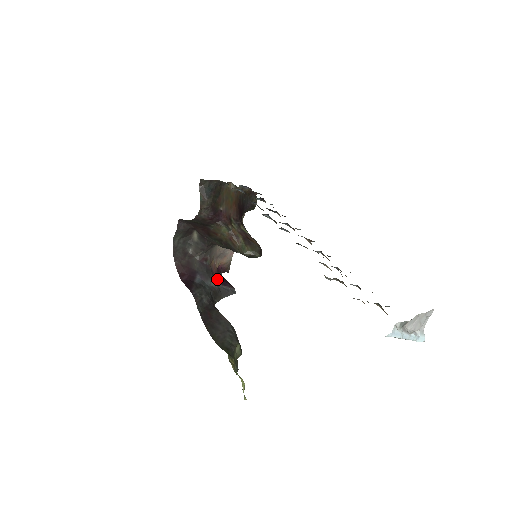
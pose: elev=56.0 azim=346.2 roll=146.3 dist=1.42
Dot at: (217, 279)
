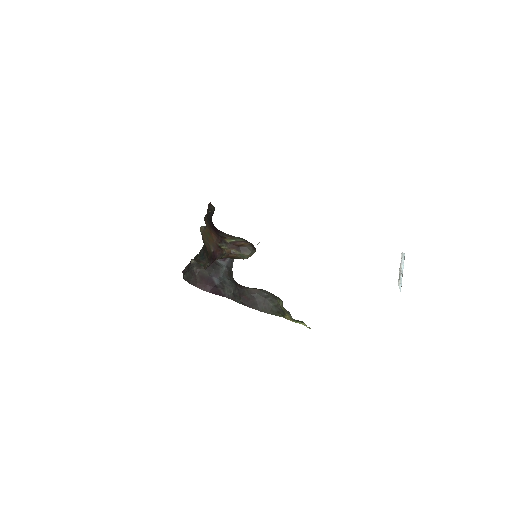
Dot at: occluded
